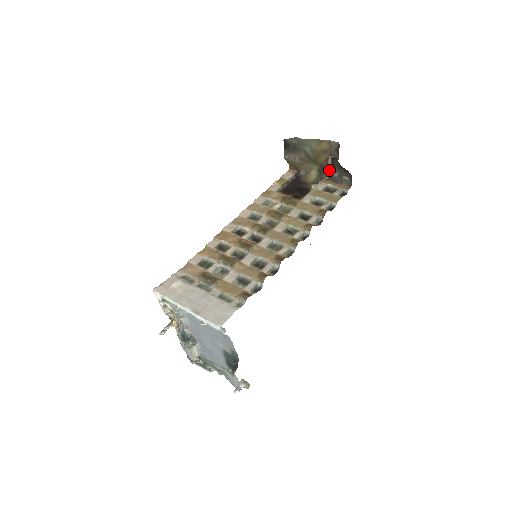
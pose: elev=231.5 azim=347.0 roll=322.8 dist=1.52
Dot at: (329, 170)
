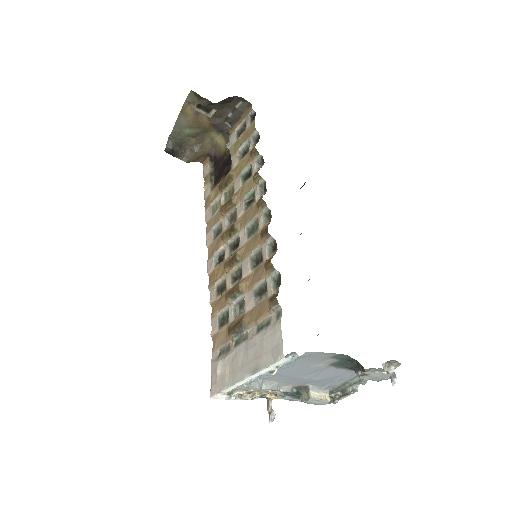
Dot at: (222, 120)
